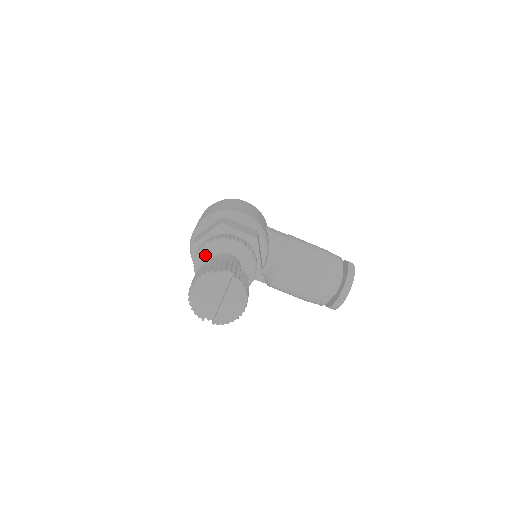
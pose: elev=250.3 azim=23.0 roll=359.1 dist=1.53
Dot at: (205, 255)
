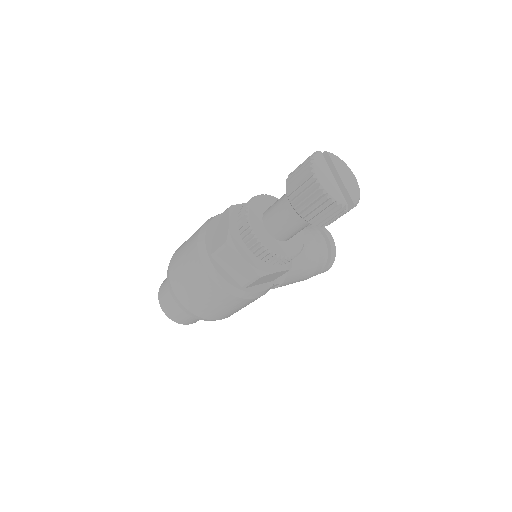
Dot at: (256, 222)
